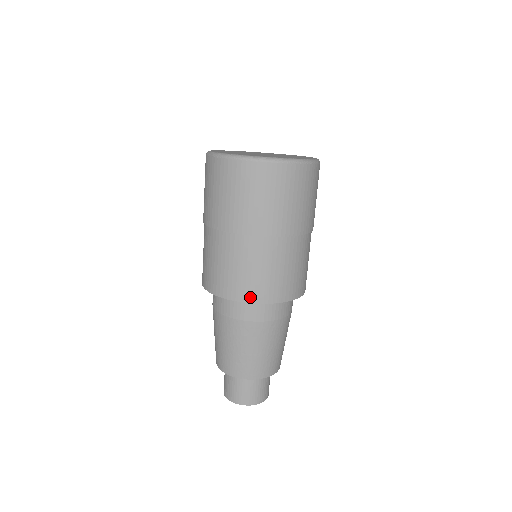
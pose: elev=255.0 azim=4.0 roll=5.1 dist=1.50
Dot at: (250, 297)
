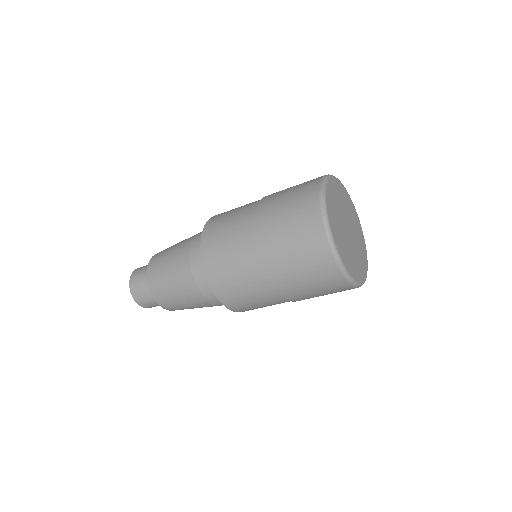
Dot at: occluded
